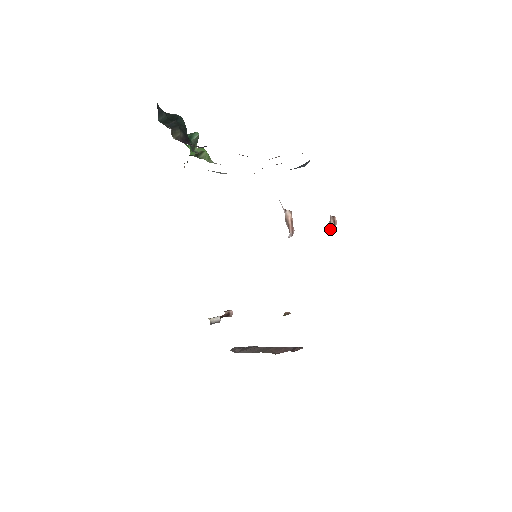
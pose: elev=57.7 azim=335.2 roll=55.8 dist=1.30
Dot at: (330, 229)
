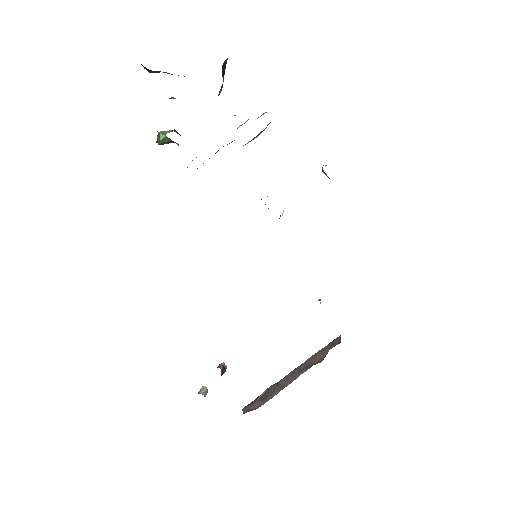
Dot at: occluded
